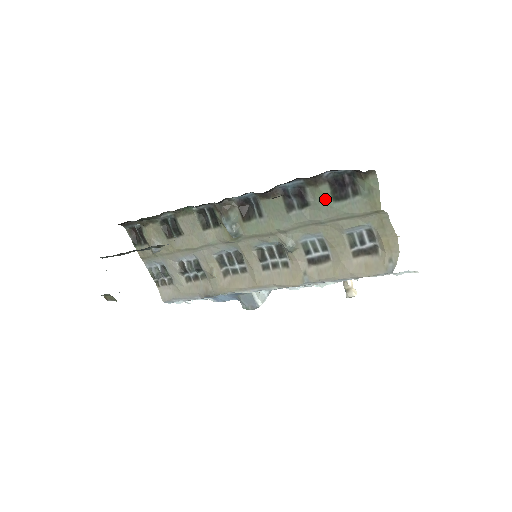
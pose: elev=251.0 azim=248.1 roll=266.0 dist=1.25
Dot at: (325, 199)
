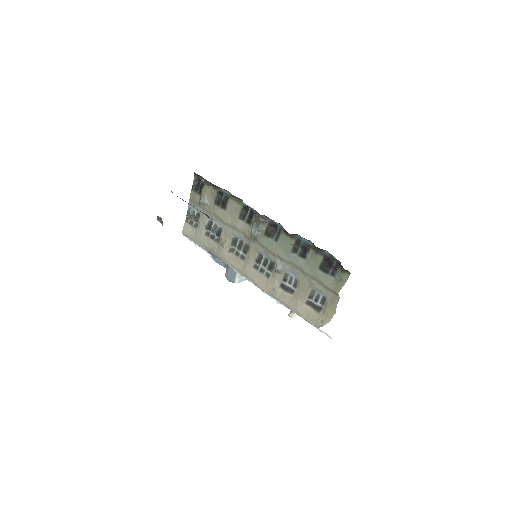
Dot at: (316, 263)
